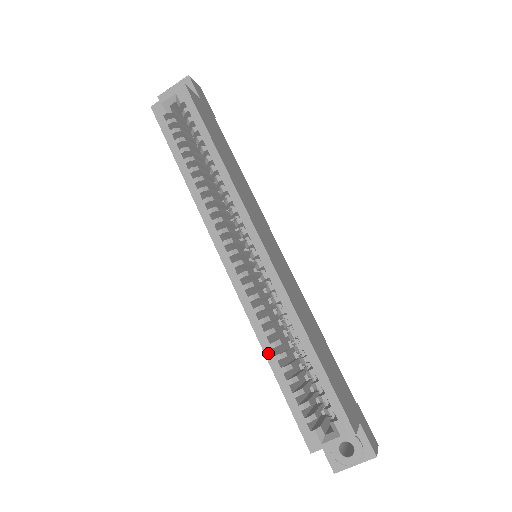
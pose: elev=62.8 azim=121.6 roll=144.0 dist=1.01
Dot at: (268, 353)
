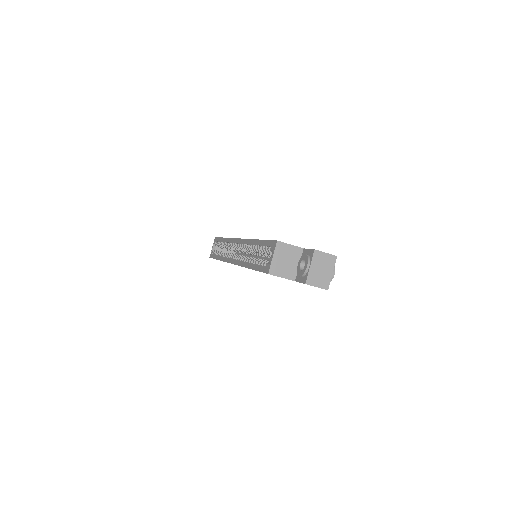
Dot at: (248, 266)
